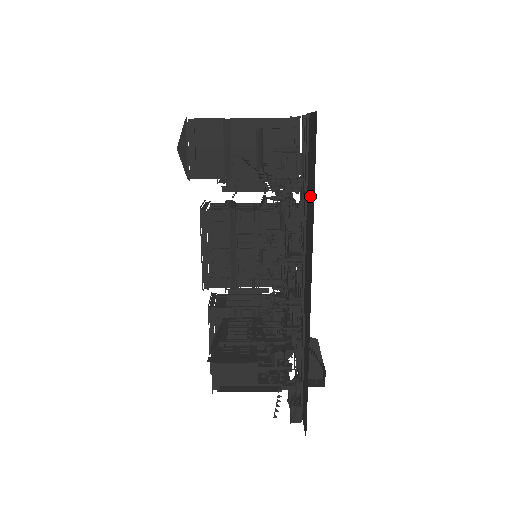
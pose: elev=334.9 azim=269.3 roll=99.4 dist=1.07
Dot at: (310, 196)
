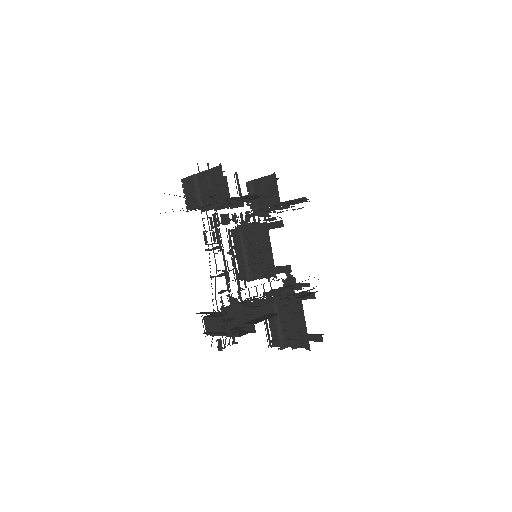
Dot at: occluded
